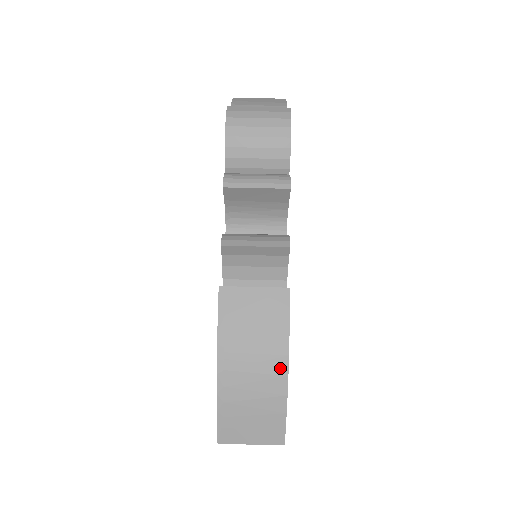
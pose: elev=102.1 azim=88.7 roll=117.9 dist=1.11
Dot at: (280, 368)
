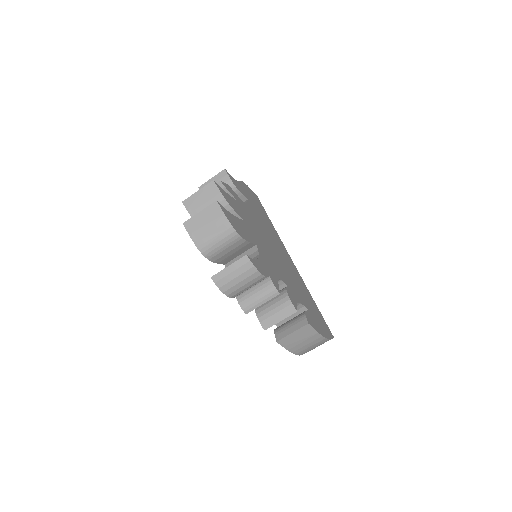
Dot at: (321, 339)
